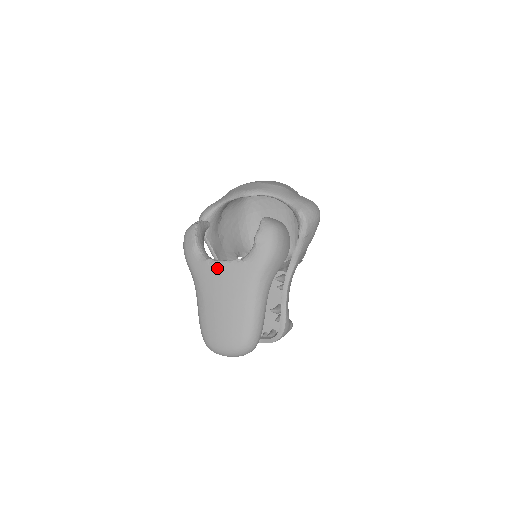
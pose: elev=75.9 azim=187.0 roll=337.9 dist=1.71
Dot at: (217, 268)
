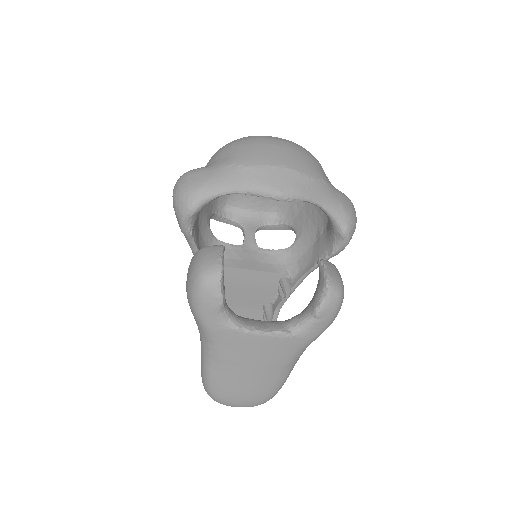
Dot at: (253, 340)
